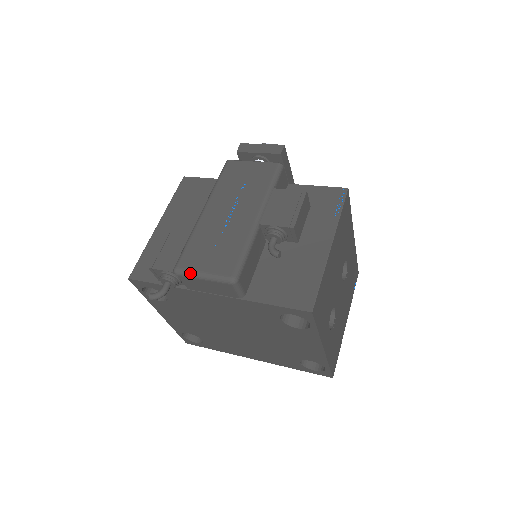
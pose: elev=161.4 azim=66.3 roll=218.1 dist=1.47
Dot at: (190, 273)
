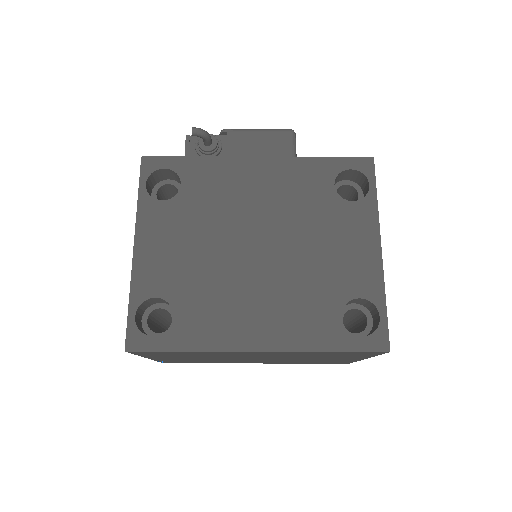
Dot at: (243, 129)
